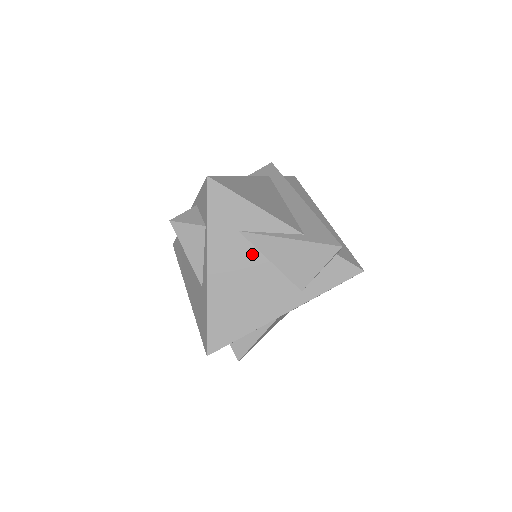
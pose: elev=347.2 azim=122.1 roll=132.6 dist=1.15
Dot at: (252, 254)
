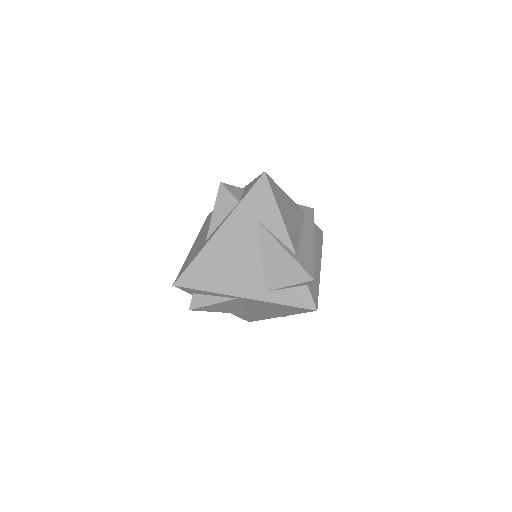
Dot at: (254, 241)
